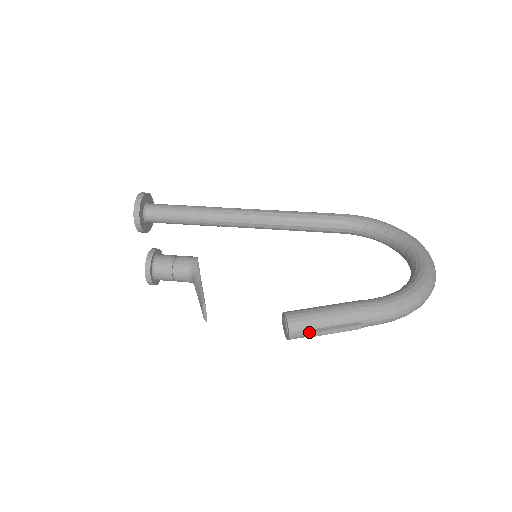
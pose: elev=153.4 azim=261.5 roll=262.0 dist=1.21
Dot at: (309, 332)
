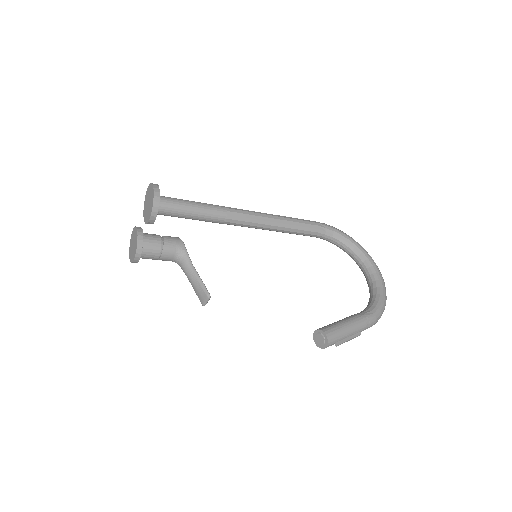
Dot at: (336, 343)
